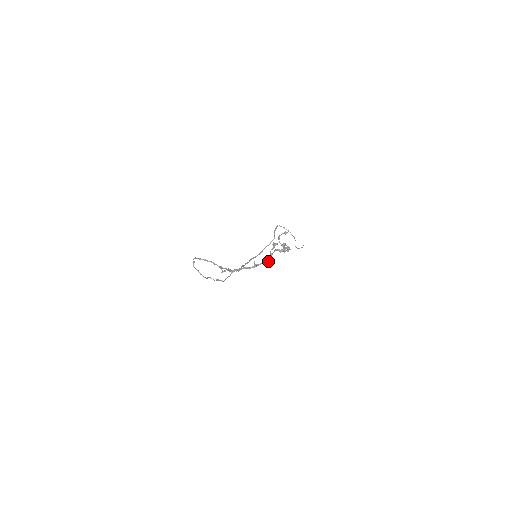
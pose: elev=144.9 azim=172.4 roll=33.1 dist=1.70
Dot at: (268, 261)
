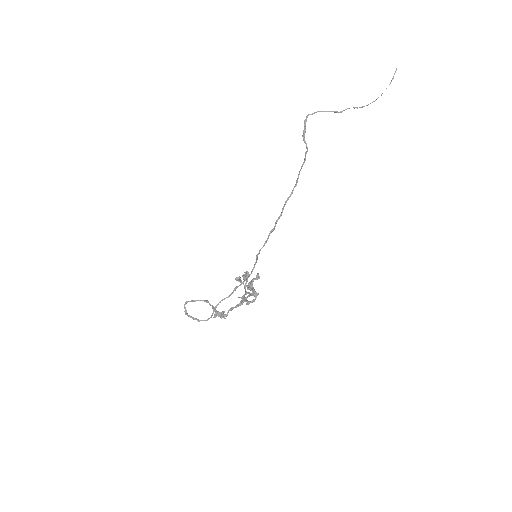
Dot at: occluded
